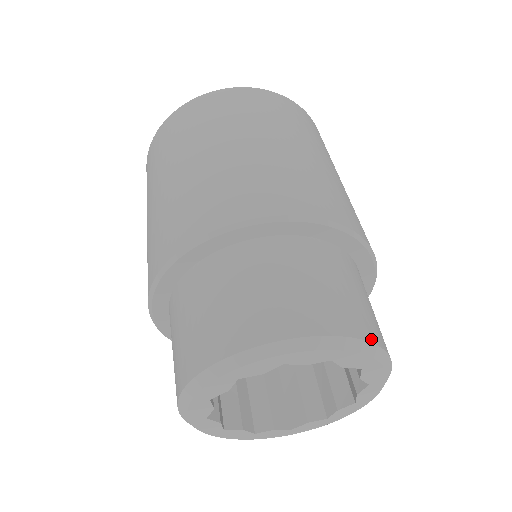
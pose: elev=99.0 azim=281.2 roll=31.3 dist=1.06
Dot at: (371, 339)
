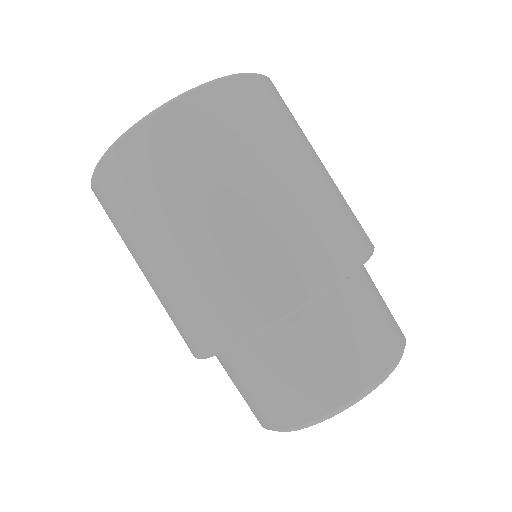
Dot at: (403, 344)
